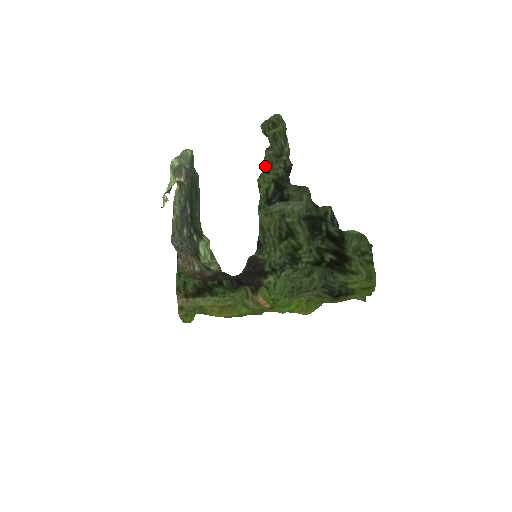
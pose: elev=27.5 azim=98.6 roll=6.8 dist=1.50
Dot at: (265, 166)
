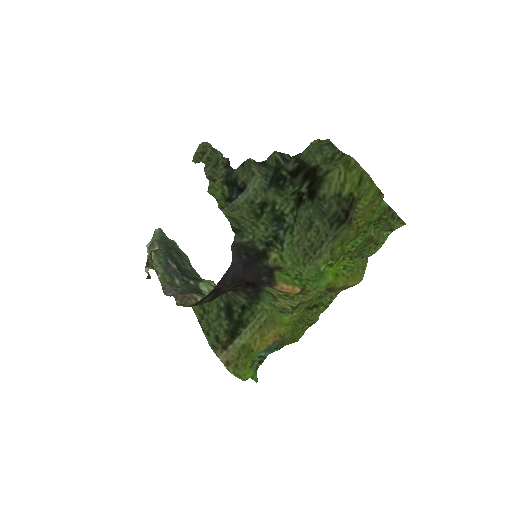
Dot at: (209, 179)
